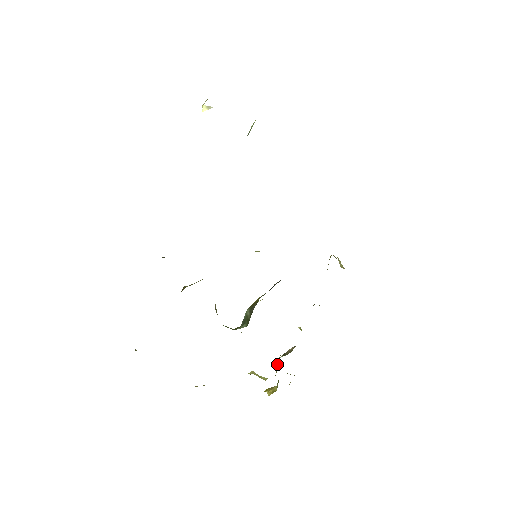
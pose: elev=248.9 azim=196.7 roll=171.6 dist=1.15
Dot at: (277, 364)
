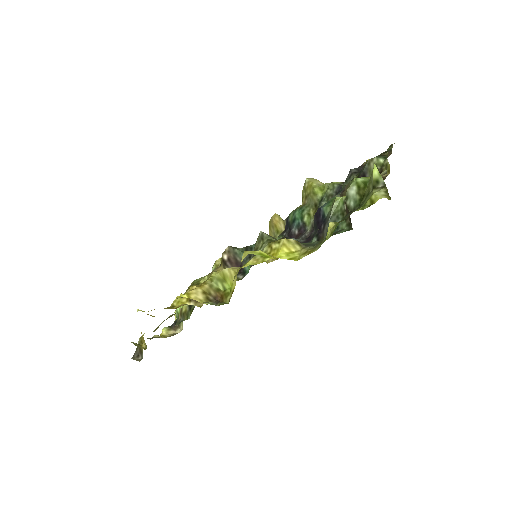
Dot at: occluded
